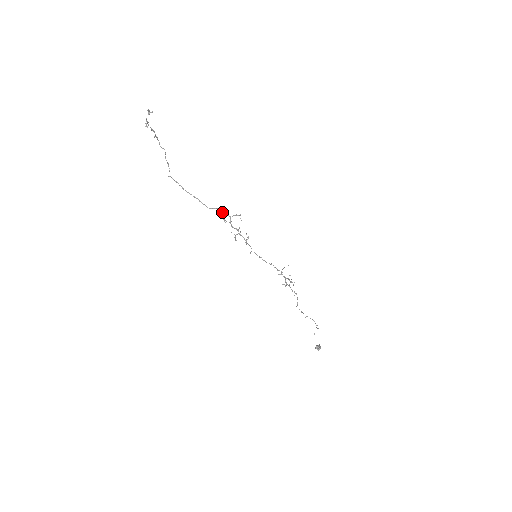
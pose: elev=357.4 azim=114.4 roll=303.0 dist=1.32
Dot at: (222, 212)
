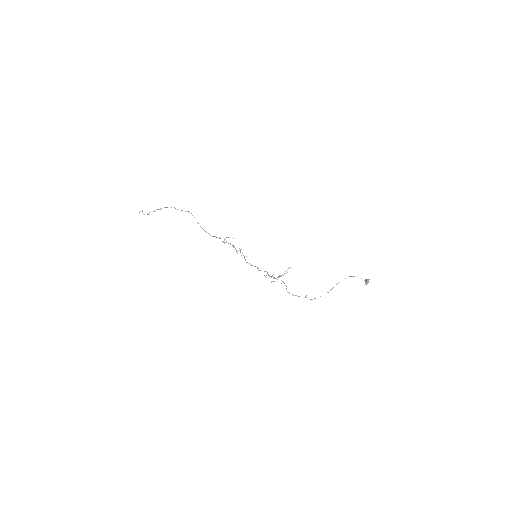
Dot at: (219, 238)
